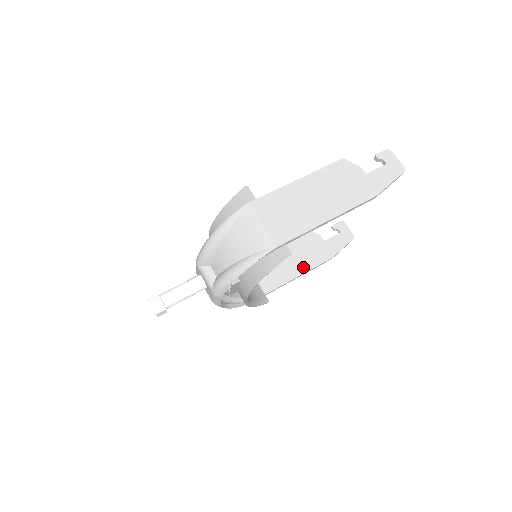
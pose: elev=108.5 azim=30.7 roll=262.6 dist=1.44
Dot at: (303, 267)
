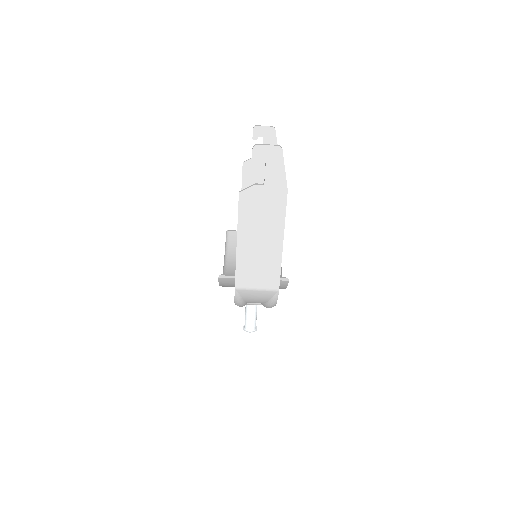
Dot at: occluded
